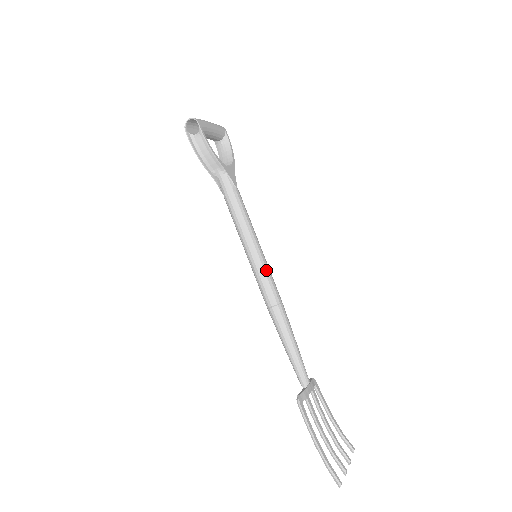
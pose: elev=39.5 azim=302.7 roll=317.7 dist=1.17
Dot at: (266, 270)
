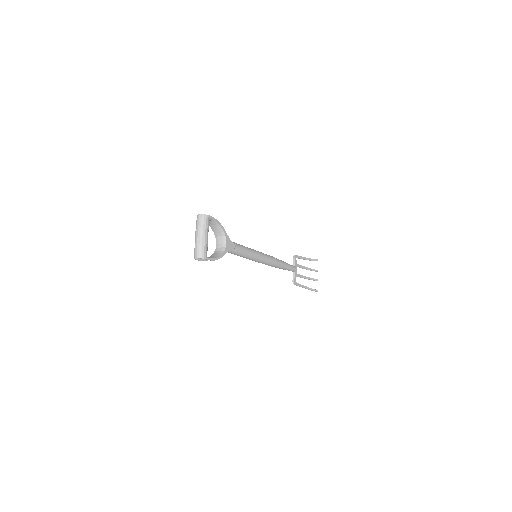
Dot at: (265, 260)
